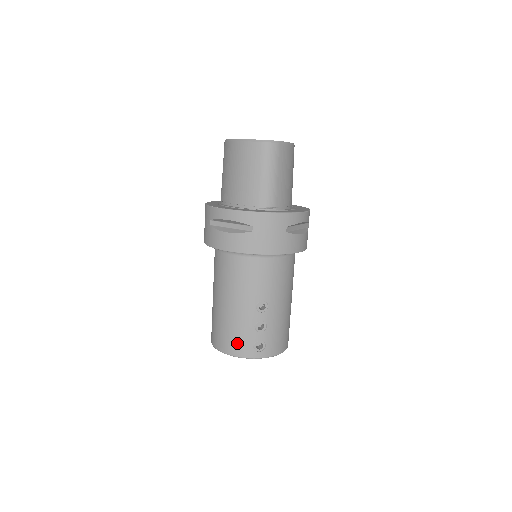
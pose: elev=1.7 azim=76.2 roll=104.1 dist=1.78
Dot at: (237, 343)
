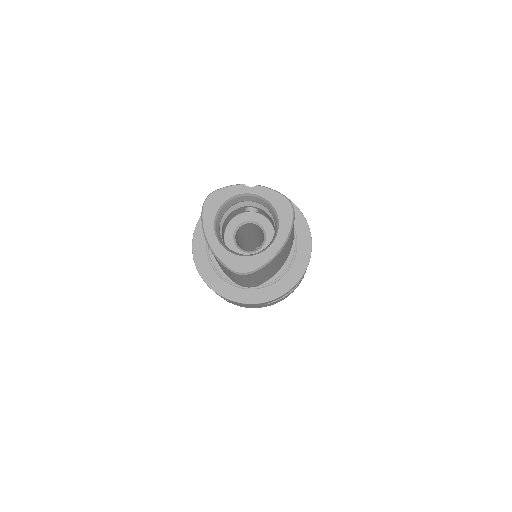
Dot at: occluded
